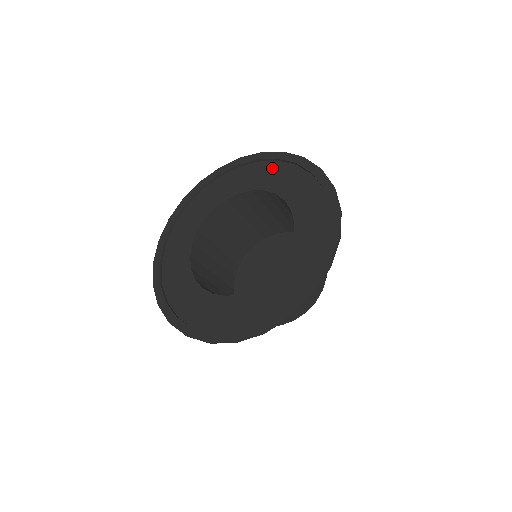
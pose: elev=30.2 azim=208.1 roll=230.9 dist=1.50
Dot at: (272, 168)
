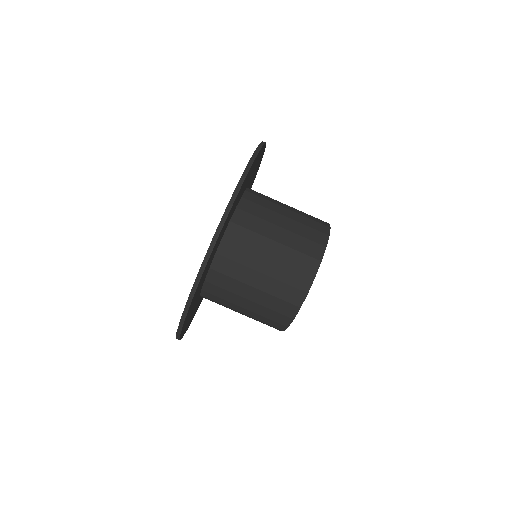
Dot at: occluded
